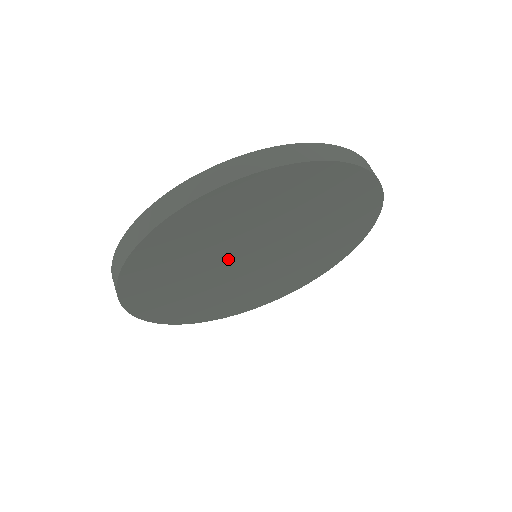
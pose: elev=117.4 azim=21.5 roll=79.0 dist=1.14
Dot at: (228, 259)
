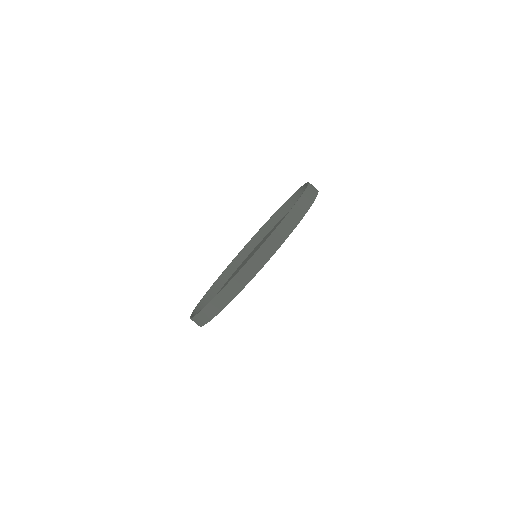
Dot at: occluded
